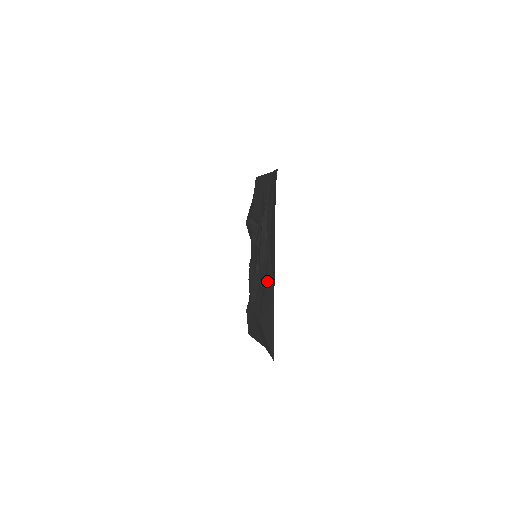
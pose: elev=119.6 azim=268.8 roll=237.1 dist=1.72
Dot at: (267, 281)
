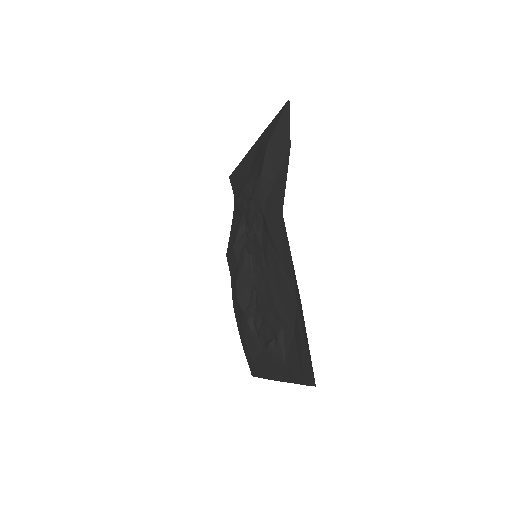
Dot at: (257, 155)
